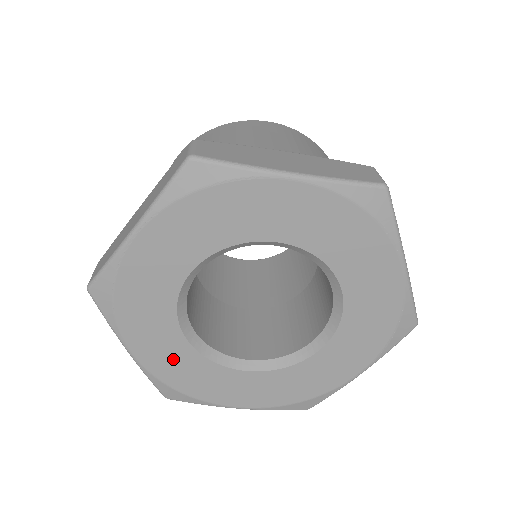
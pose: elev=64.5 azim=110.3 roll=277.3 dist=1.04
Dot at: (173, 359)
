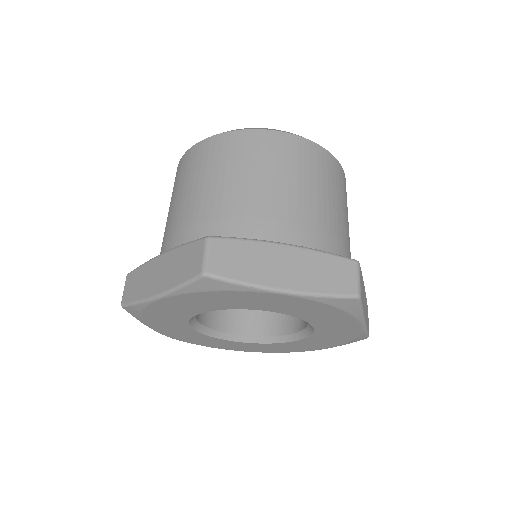
Dot at: (185, 334)
